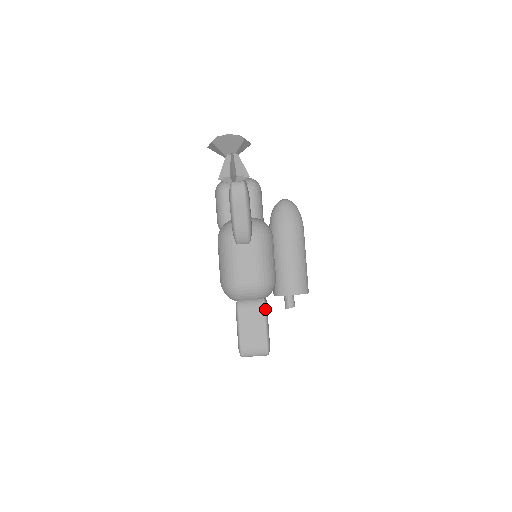
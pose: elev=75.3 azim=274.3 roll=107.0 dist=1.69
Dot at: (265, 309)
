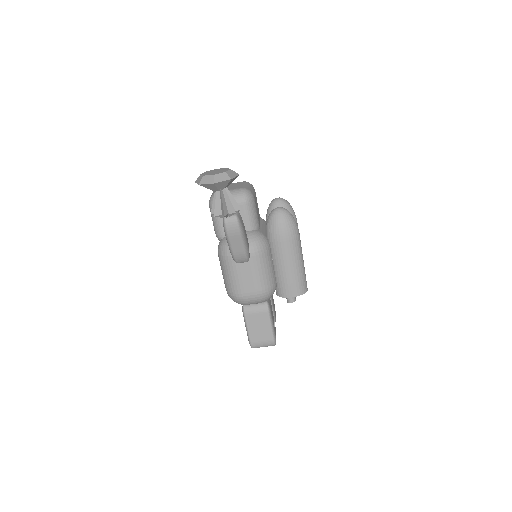
Dot at: (269, 312)
